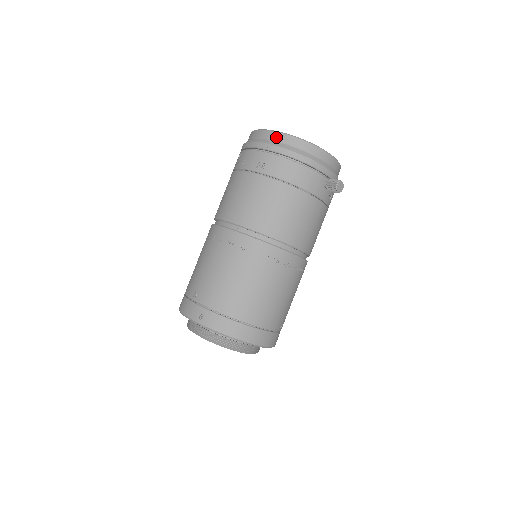
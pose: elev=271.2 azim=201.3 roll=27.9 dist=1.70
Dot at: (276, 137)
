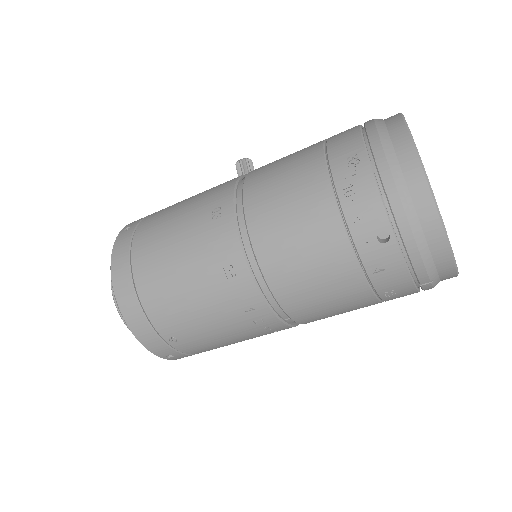
Dot at: (447, 275)
